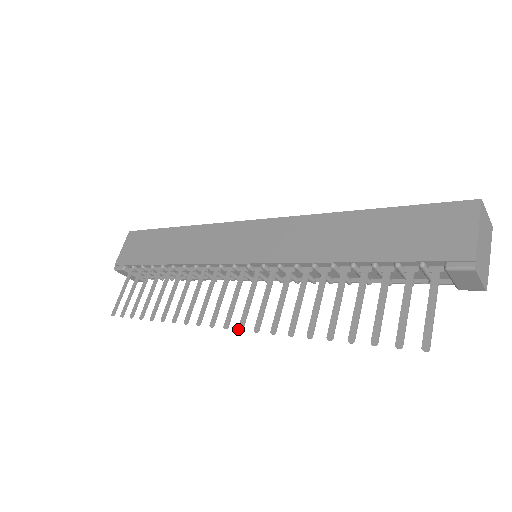
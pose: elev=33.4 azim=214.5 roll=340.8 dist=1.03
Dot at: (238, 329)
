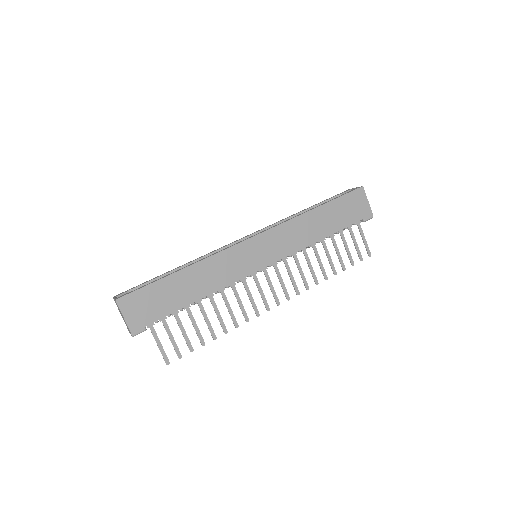
Dot at: (288, 300)
